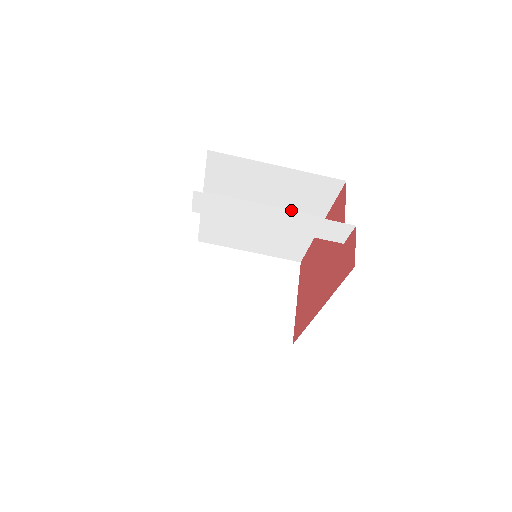
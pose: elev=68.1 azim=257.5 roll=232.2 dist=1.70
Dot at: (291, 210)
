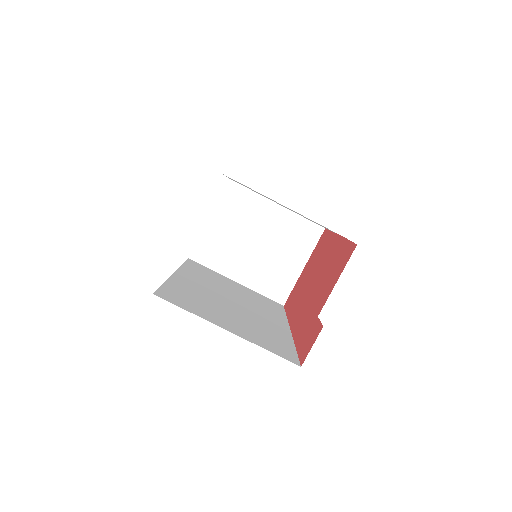
Dot at: occluded
